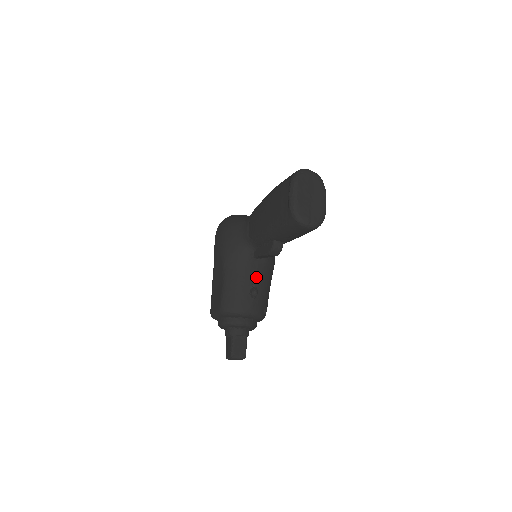
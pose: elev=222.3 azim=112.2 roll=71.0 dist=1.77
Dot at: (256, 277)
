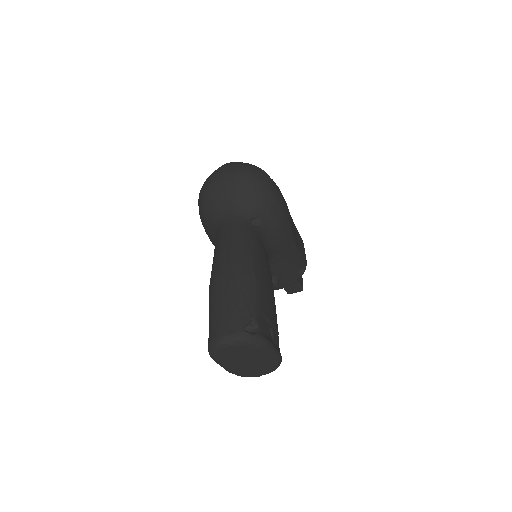
Dot at: occluded
